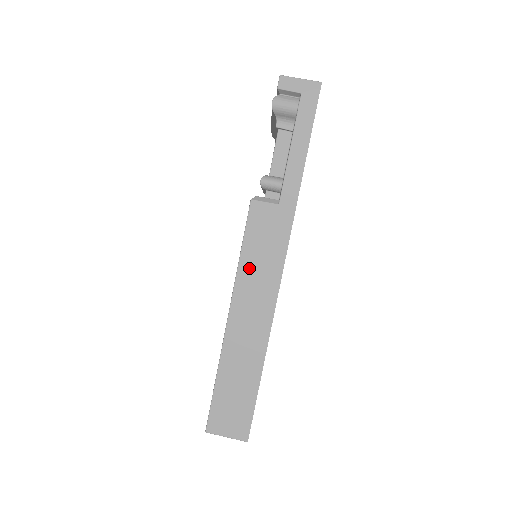
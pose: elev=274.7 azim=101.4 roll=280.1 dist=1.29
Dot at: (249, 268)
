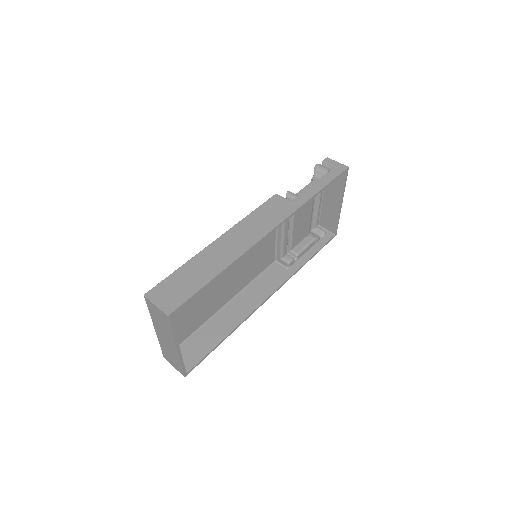
Dot at: (251, 221)
